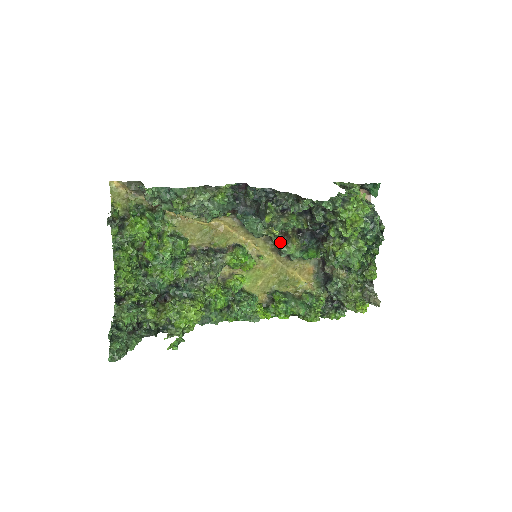
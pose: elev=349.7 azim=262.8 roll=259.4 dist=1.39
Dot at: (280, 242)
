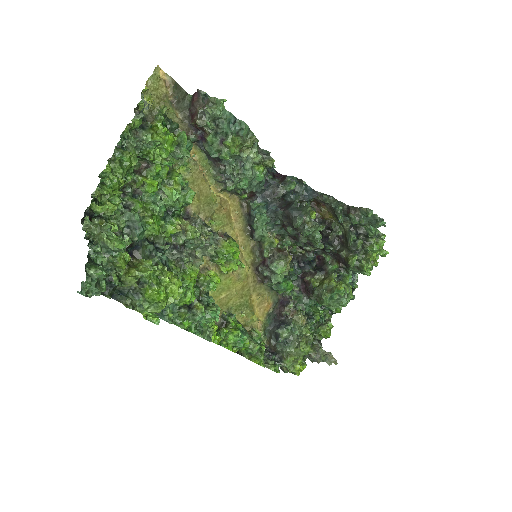
Dot at: (272, 256)
